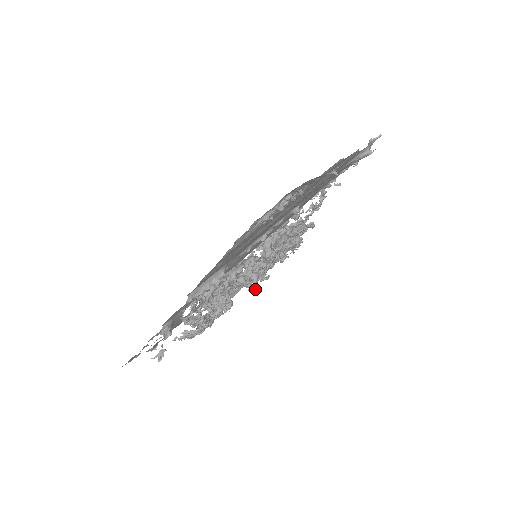
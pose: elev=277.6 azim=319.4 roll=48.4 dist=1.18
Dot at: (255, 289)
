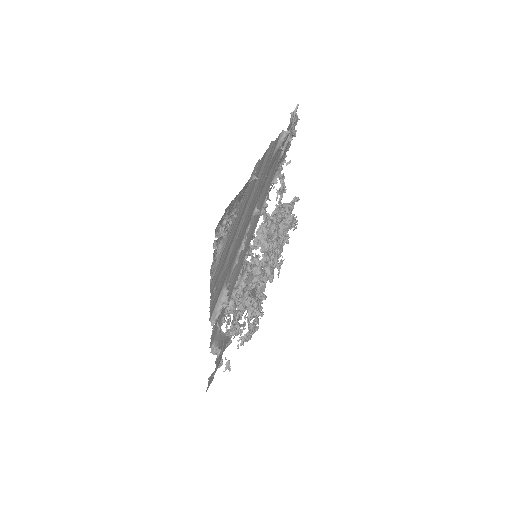
Dot at: occluded
